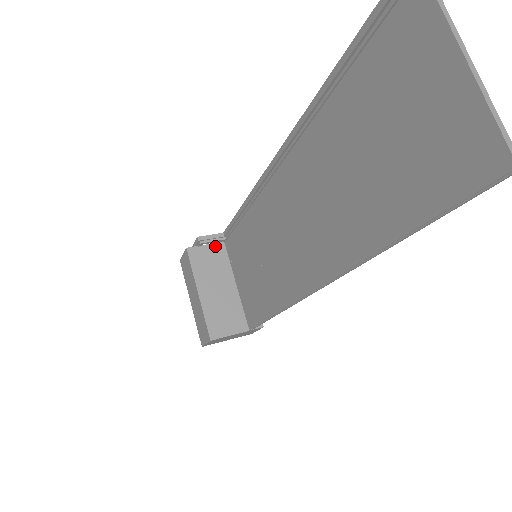
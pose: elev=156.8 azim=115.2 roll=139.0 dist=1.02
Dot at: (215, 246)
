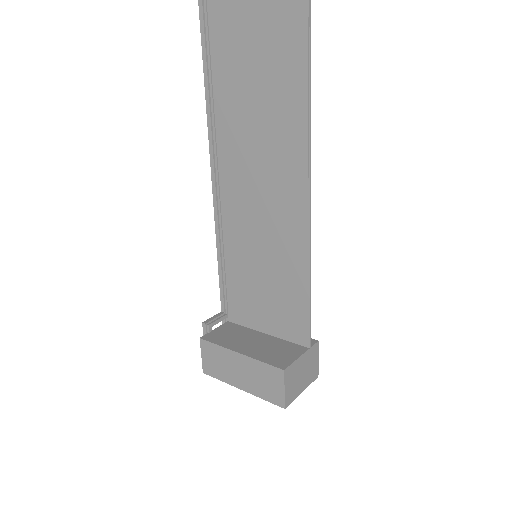
Dot at: (223, 326)
